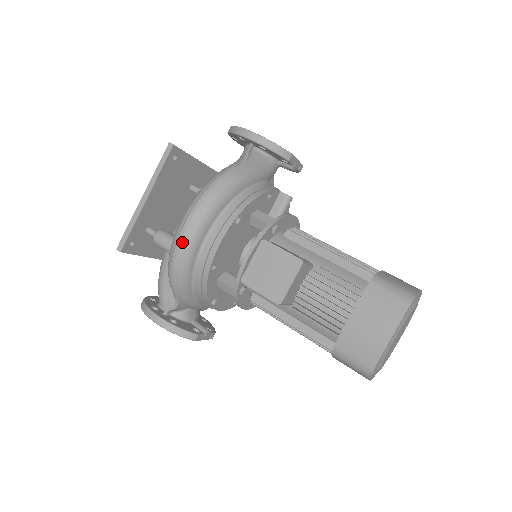
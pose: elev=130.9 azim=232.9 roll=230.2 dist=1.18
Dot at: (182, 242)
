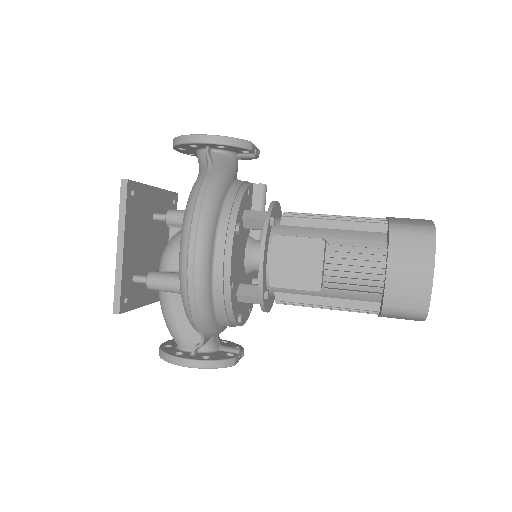
Dot at: (193, 274)
